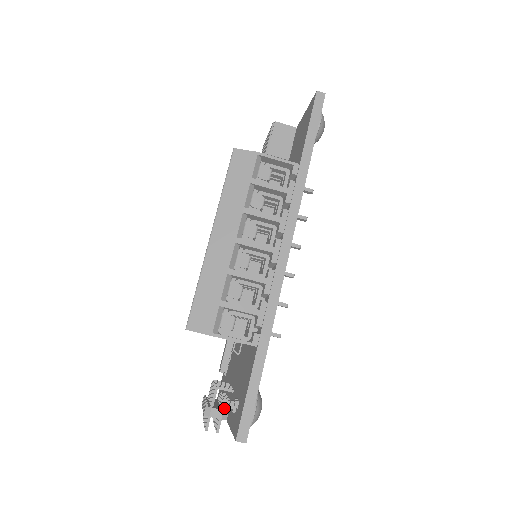
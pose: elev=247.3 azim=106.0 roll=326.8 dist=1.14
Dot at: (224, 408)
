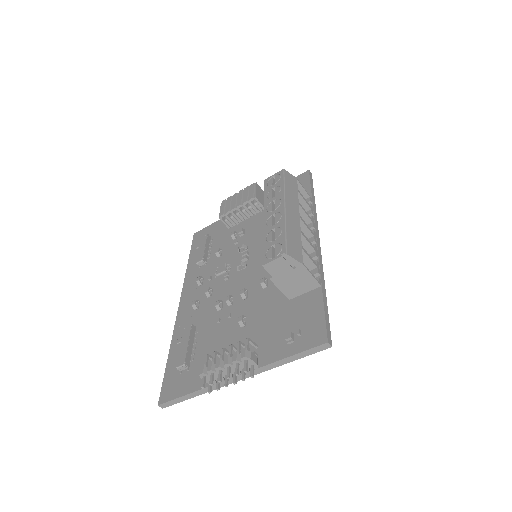
Dot at: occluded
